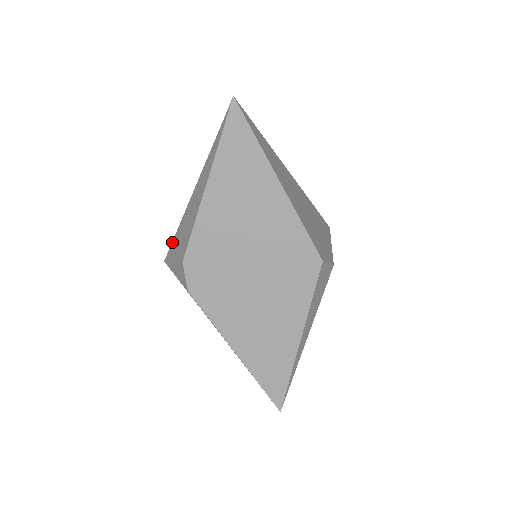
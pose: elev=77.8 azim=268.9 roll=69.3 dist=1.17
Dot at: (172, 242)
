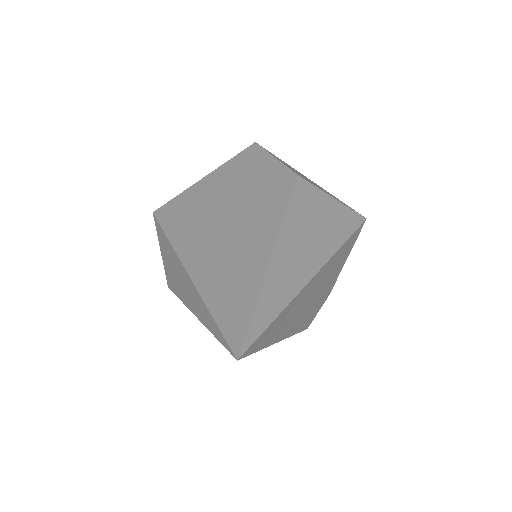
Dot at: (161, 228)
